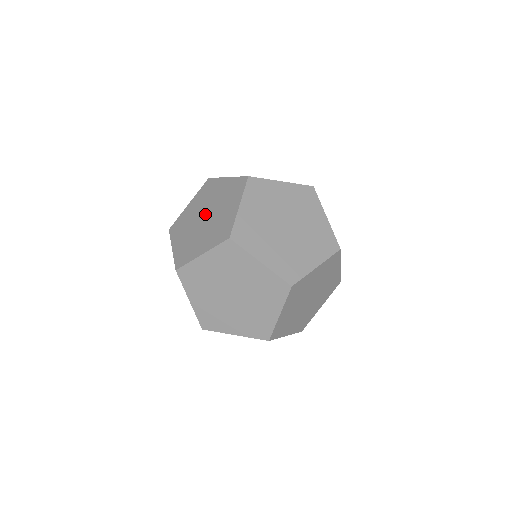
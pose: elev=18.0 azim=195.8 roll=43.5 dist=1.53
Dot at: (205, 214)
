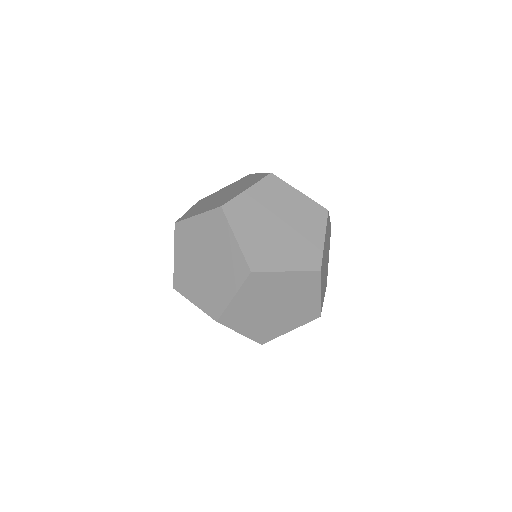
Dot at: occluded
